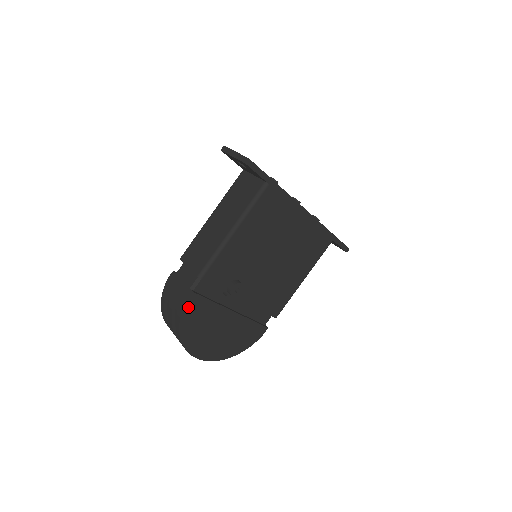
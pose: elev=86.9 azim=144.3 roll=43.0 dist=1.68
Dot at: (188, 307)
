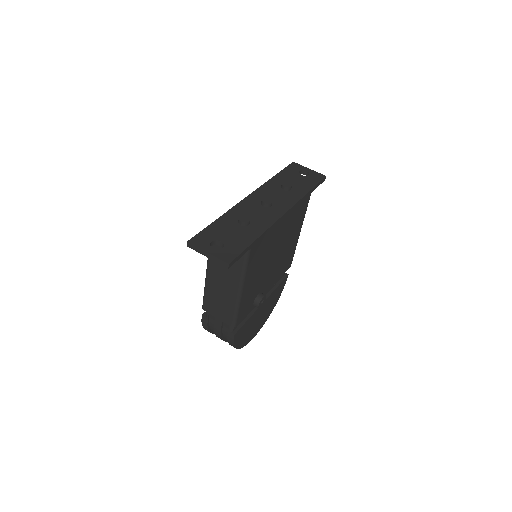
Dot at: (236, 340)
